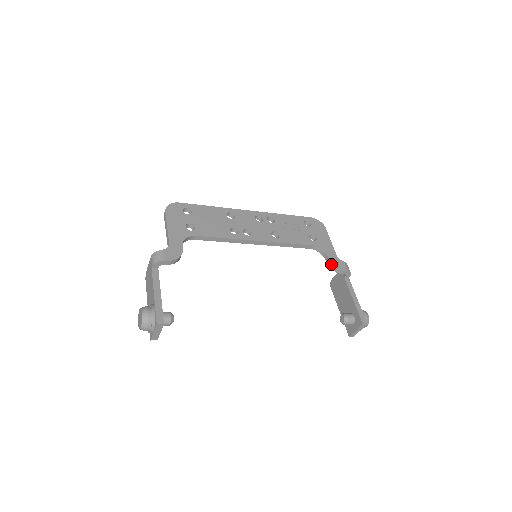
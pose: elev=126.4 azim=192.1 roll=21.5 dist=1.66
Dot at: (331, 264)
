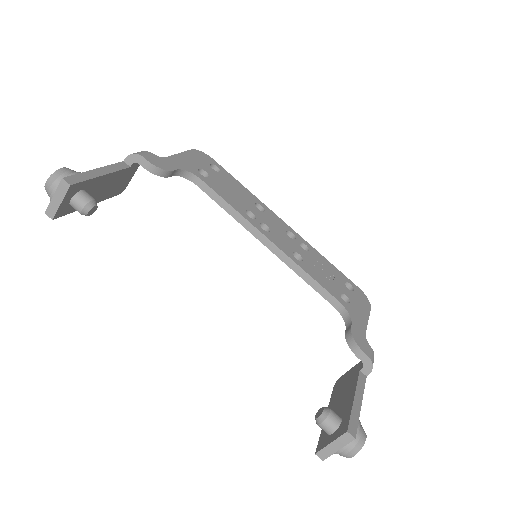
Dot at: (350, 333)
